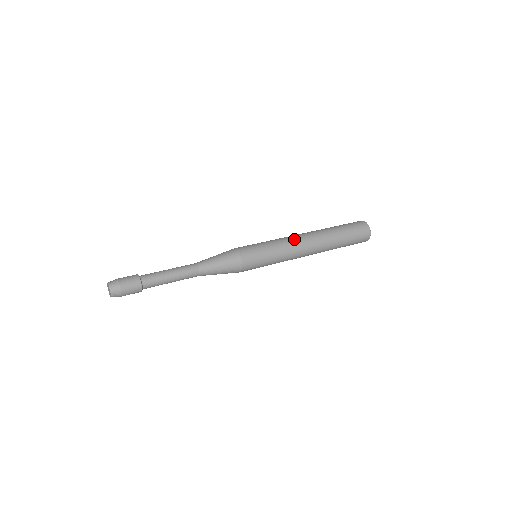
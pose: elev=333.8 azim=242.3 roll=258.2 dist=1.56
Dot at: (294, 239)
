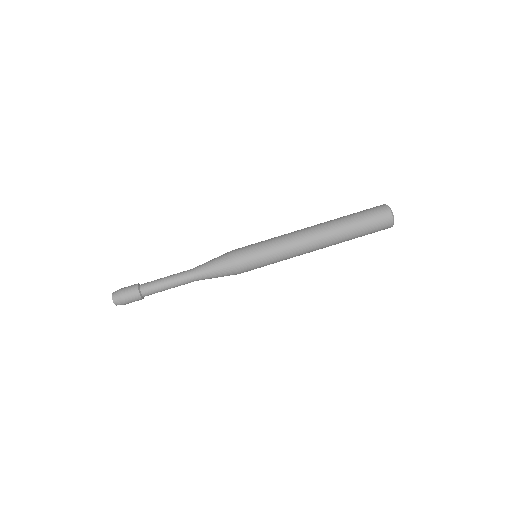
Dot at: (299, 246)
